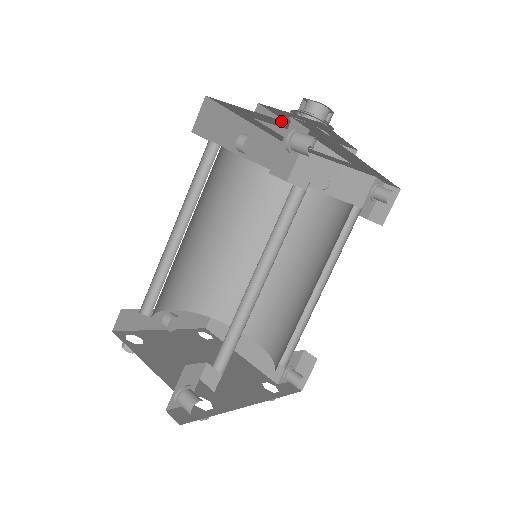
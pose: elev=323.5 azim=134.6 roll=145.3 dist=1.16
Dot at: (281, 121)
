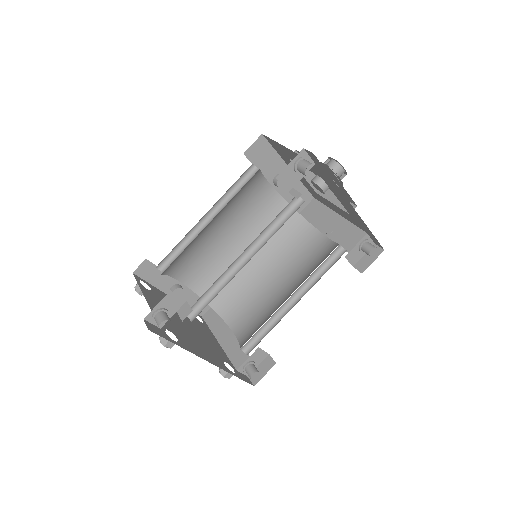
Dot at: occluded
